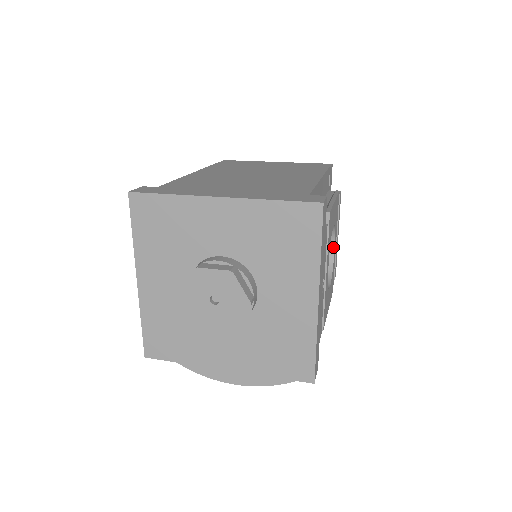
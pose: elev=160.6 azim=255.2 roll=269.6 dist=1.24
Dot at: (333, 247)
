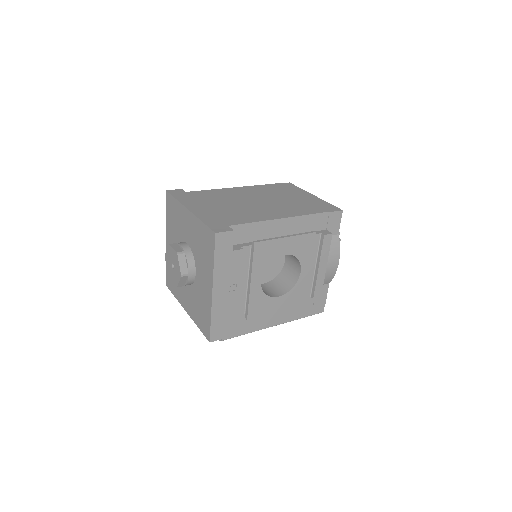
Dot at: (300, 271)
